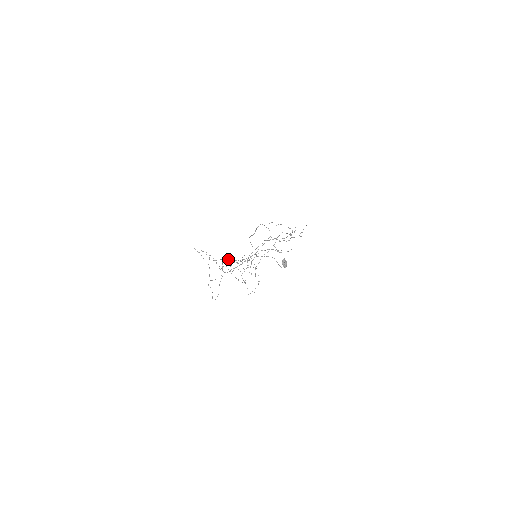
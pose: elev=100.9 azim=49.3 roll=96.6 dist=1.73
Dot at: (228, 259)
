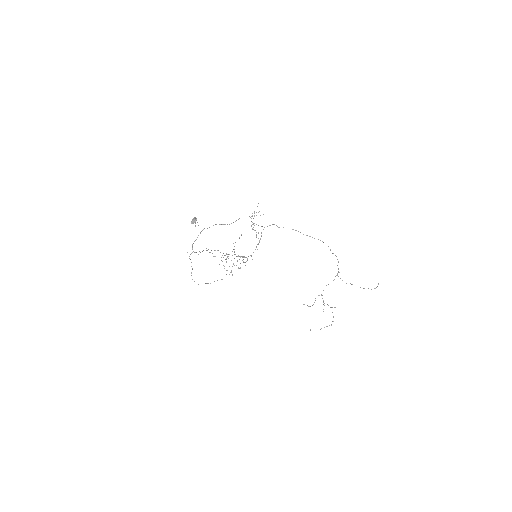
Dot at: (220, 252)
